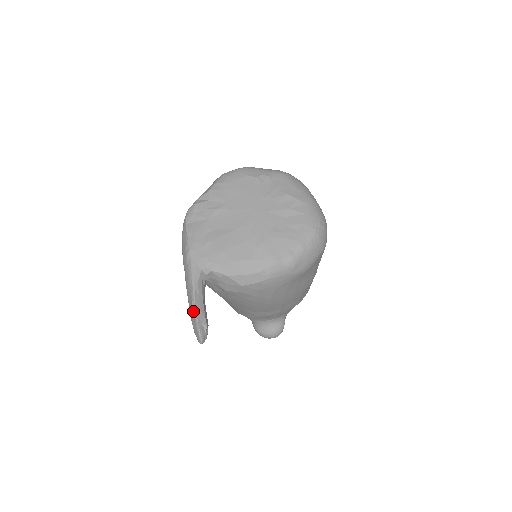
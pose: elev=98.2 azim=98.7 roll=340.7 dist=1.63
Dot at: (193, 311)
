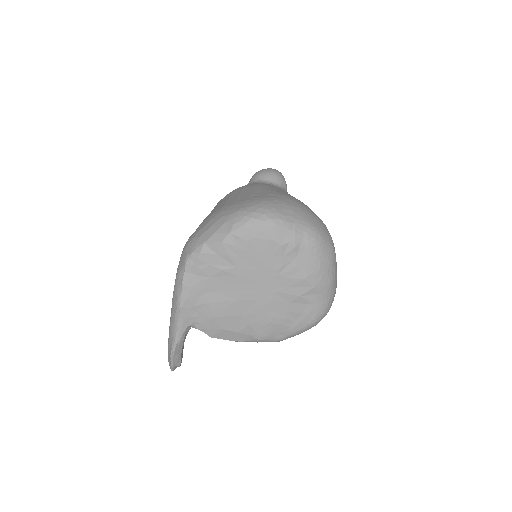
Dot at: (170, 358)
